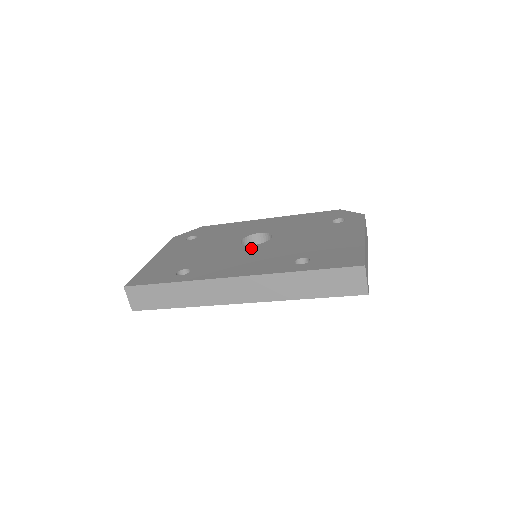
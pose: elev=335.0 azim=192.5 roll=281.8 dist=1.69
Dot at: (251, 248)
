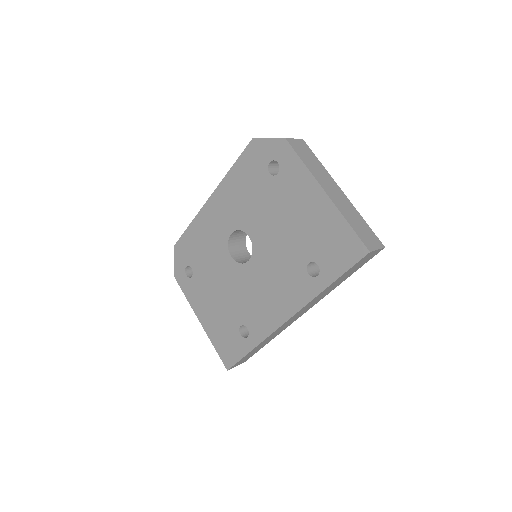
Dot at: (253, 267)
